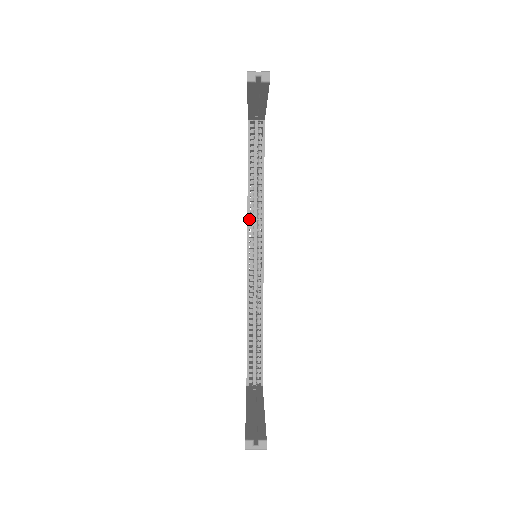
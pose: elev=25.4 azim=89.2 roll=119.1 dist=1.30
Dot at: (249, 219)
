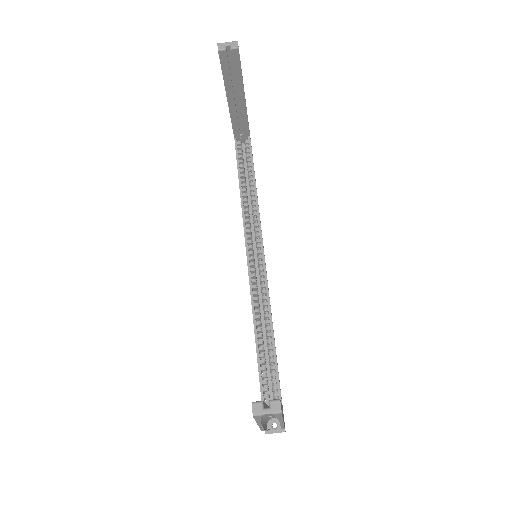
Dot at: (245, 222)
